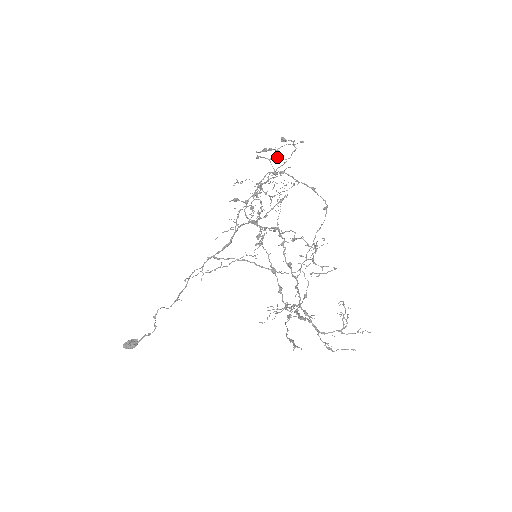
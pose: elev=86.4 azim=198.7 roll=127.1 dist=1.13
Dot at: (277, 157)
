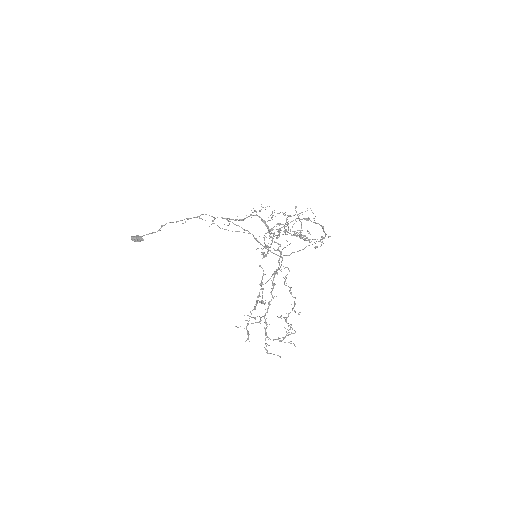
Dot at: (307, 237)
